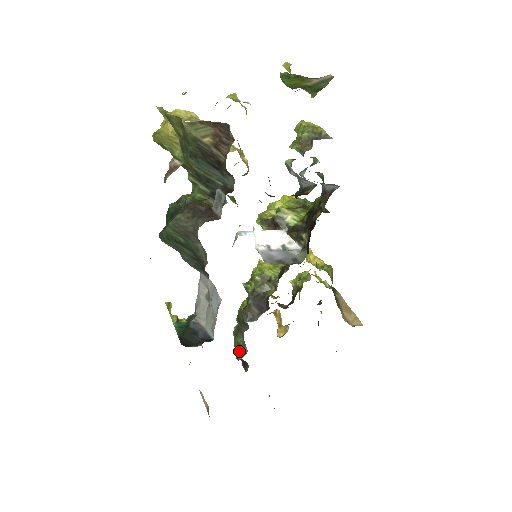
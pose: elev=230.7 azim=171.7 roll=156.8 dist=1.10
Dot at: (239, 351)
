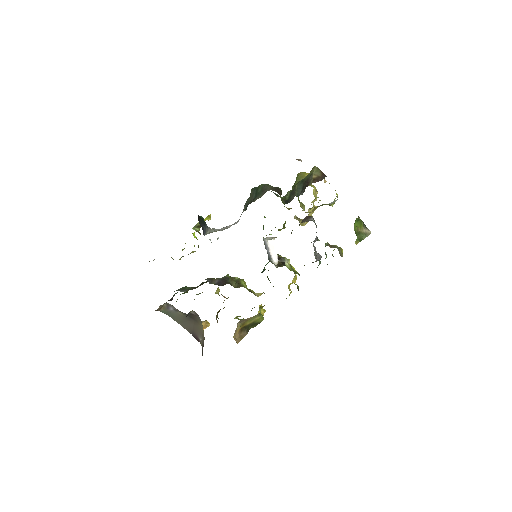
Dot at: (181, 289)
